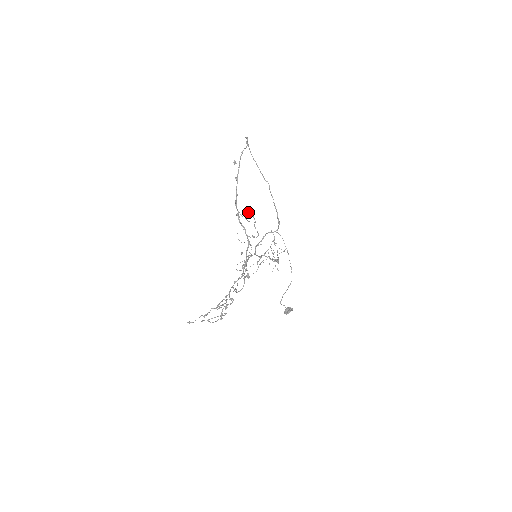
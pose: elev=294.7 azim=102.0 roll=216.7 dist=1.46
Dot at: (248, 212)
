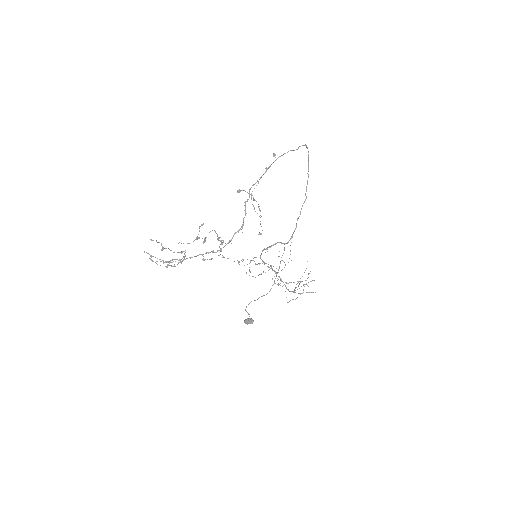
Dot at: (254, 199)
